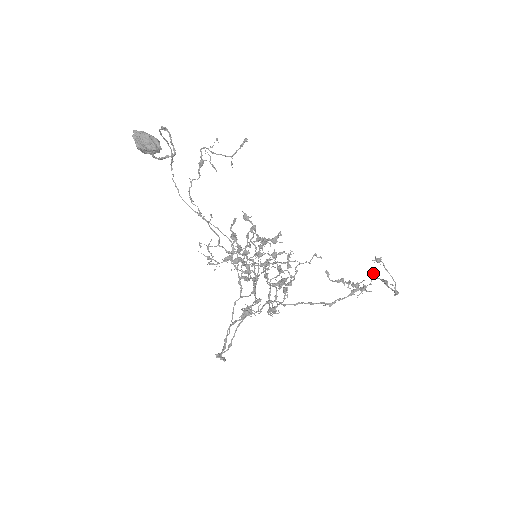
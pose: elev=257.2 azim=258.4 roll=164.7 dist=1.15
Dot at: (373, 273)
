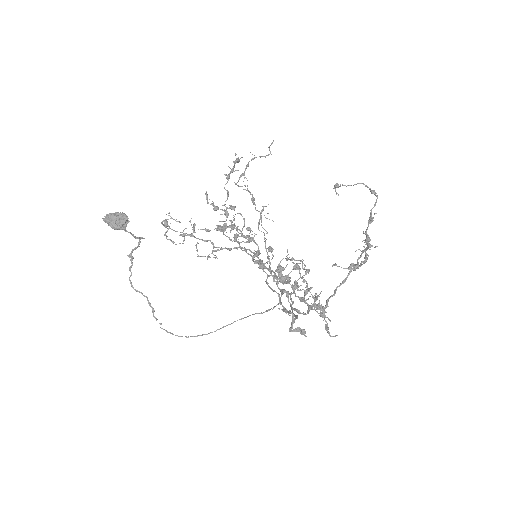
Dot at: (365, 240)
